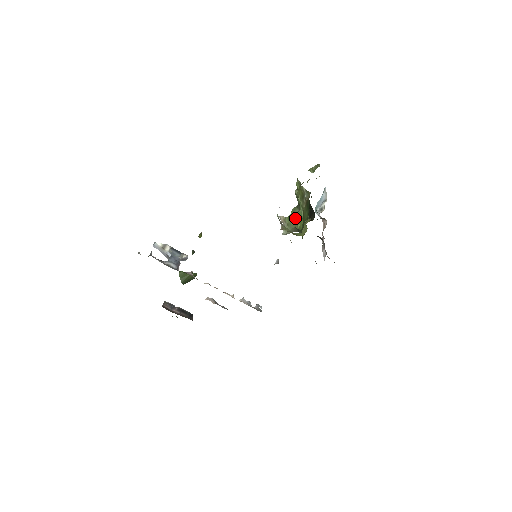
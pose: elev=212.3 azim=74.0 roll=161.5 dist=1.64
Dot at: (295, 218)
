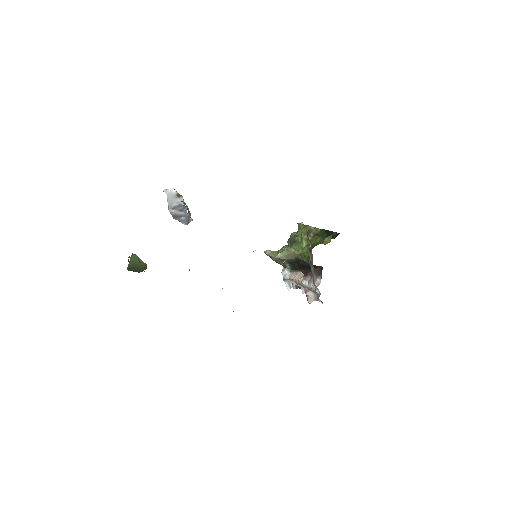
Dot at: (295, 247)
